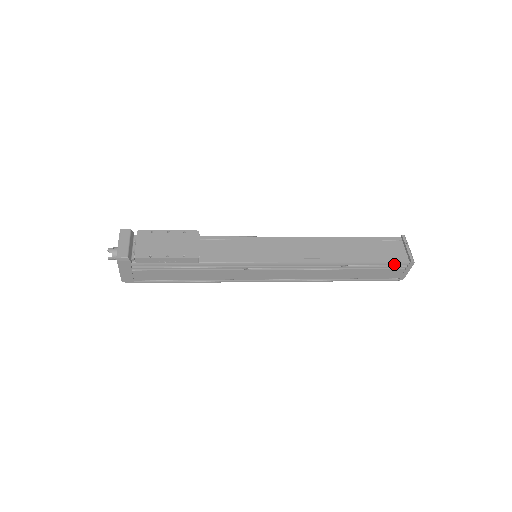
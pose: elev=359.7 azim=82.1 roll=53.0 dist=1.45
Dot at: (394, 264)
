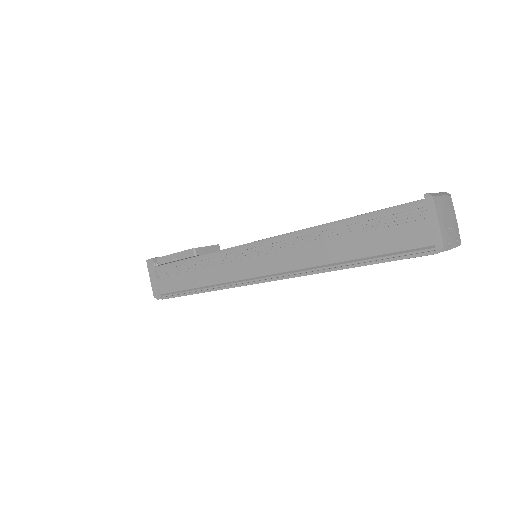
Dot at: (401, 210)
